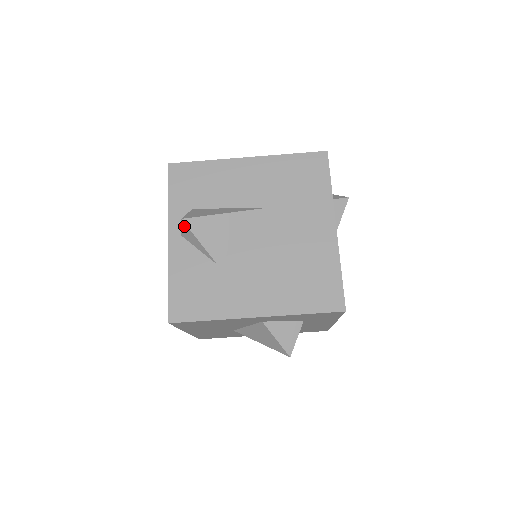
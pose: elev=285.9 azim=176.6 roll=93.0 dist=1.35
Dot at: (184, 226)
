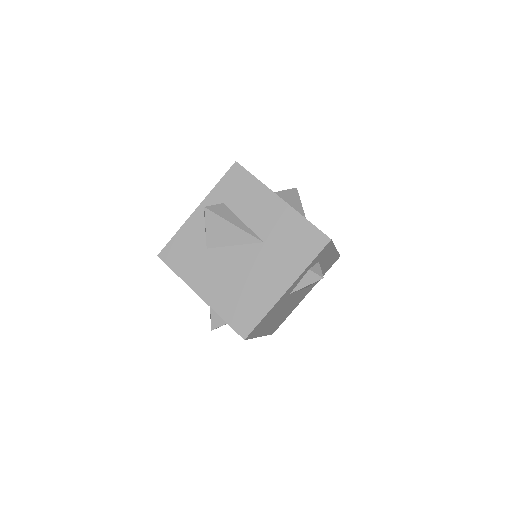
Dot at: (204, 211)
